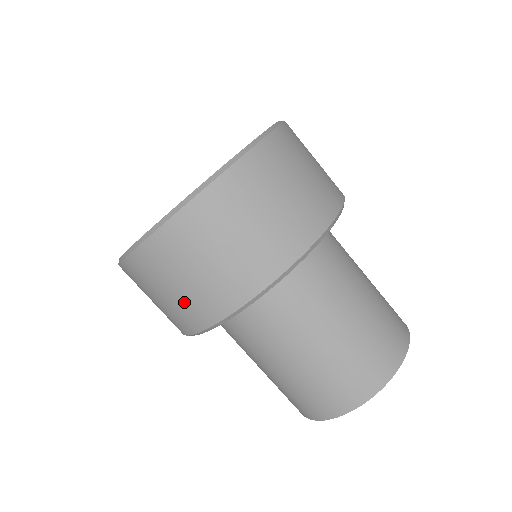
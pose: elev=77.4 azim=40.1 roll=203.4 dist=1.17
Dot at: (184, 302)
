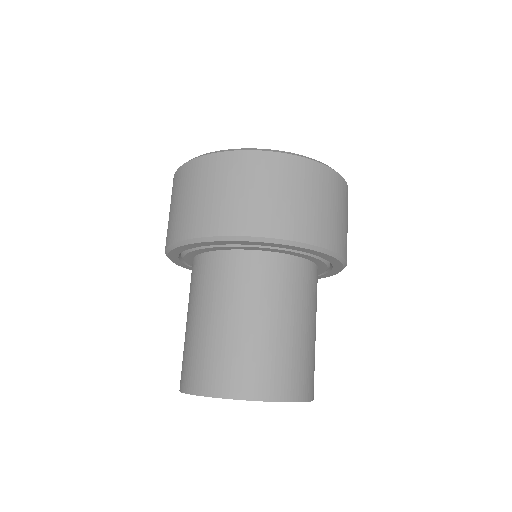
Dot at: occluded
